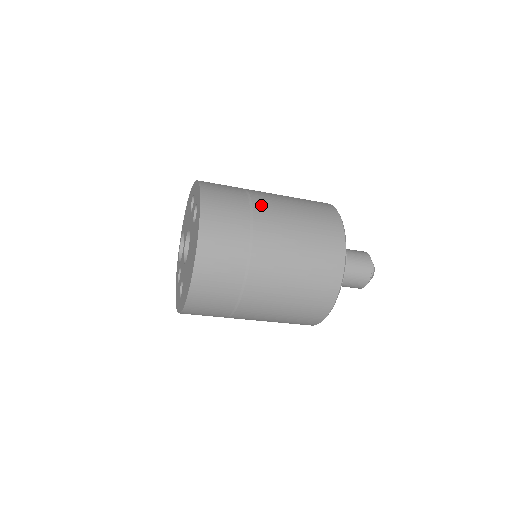
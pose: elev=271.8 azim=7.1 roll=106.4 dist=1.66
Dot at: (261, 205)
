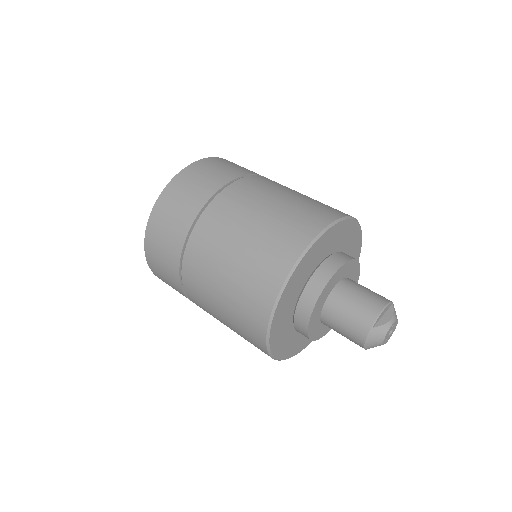
Dot at: (264, 178)
